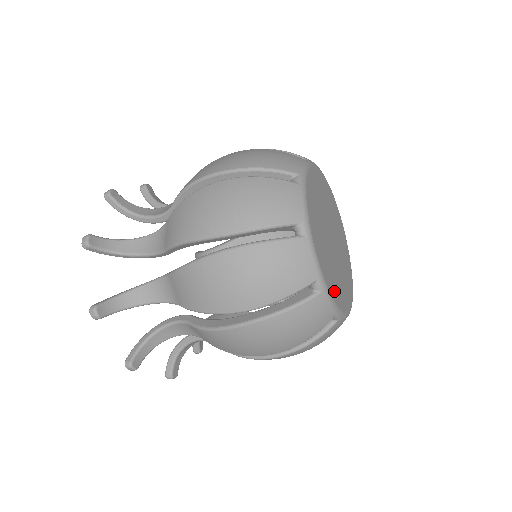
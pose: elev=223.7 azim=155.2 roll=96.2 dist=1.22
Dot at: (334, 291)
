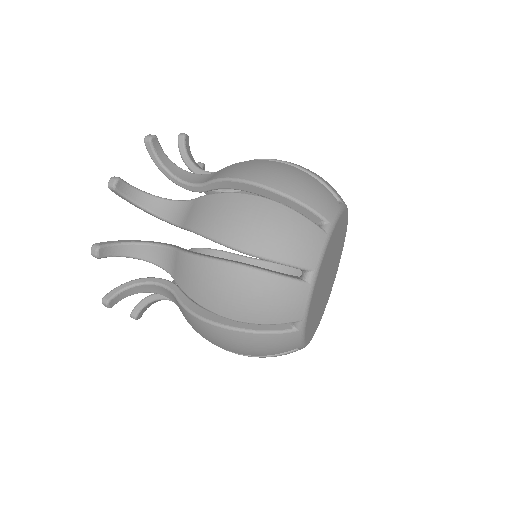
Dot at: (313, 301)
